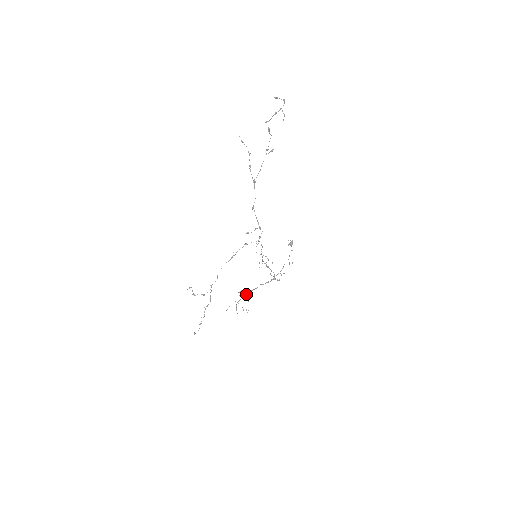
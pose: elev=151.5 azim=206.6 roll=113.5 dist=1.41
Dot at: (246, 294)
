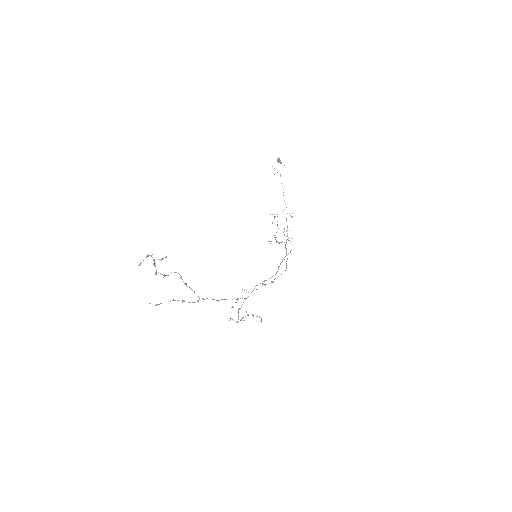
Dot at: occluded
